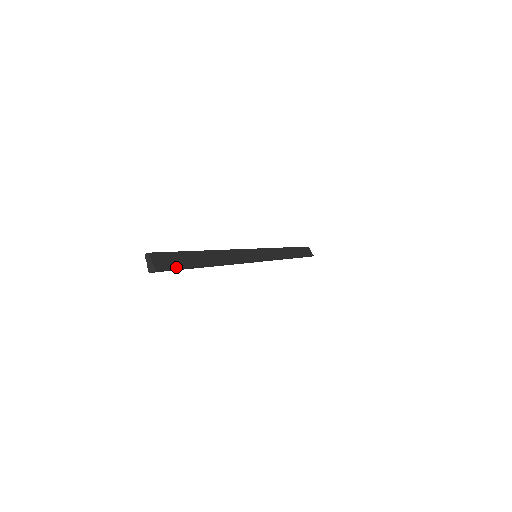
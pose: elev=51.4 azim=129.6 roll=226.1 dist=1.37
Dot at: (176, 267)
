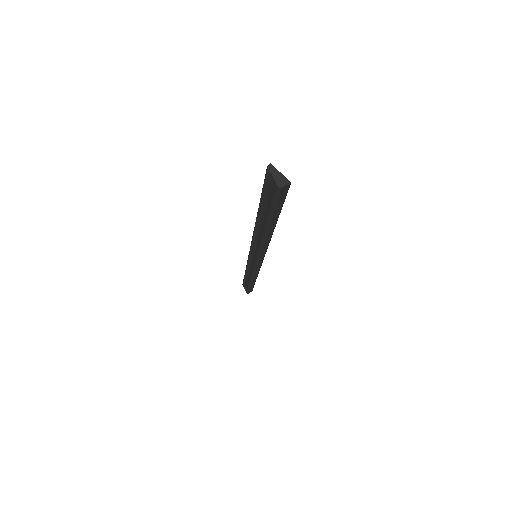
Dot at: (283, 198)
